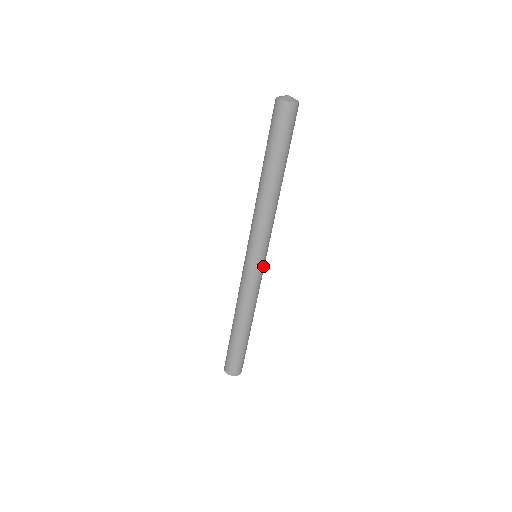
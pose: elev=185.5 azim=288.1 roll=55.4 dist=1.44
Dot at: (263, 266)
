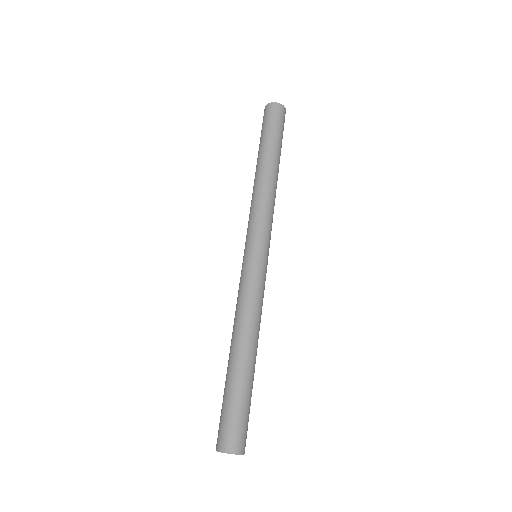
Dot at: (259, 261)
